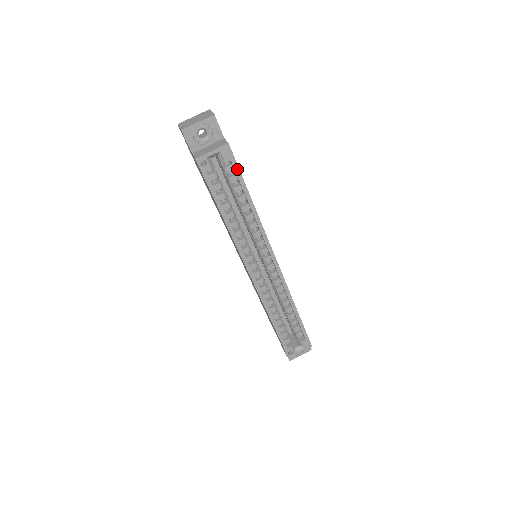
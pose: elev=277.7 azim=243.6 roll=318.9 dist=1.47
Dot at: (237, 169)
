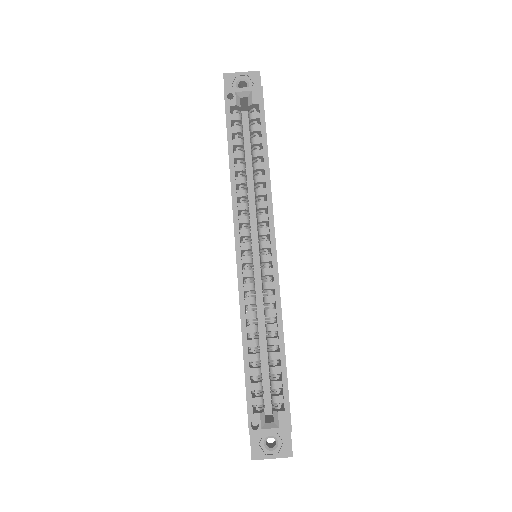
Dot at: (263, 115)
